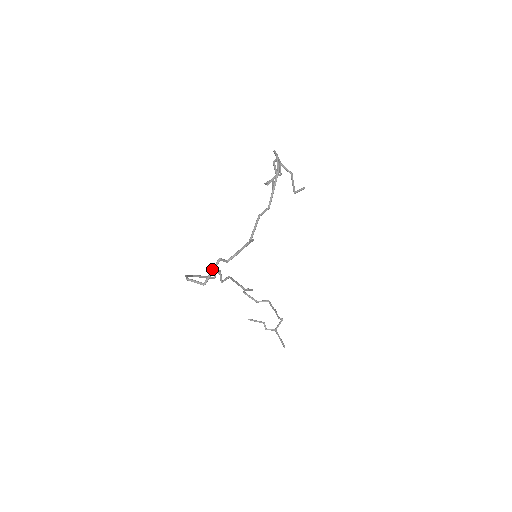
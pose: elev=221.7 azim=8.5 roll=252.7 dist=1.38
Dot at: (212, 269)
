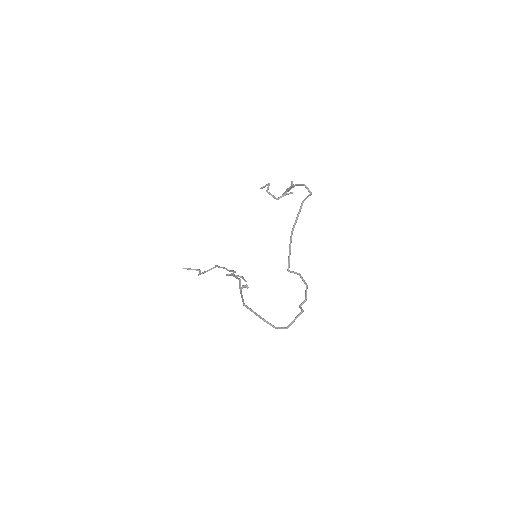
Dot at: (296, 318)
